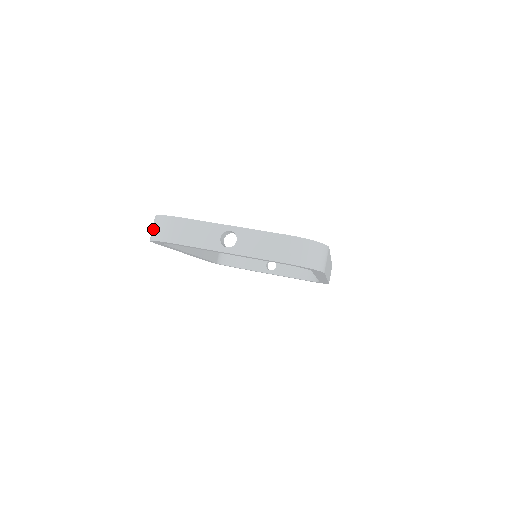
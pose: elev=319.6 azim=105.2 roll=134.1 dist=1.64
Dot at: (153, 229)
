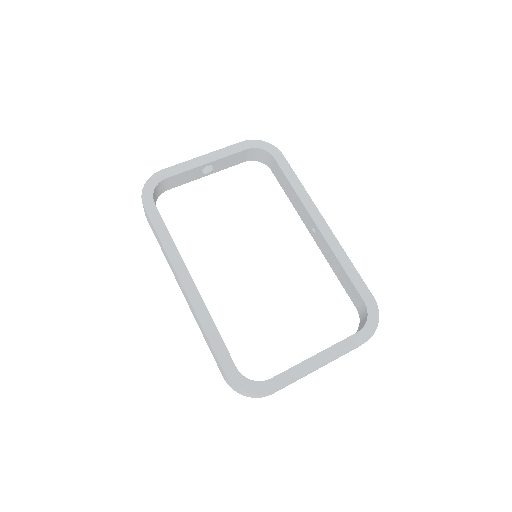
Dot at: occluded
